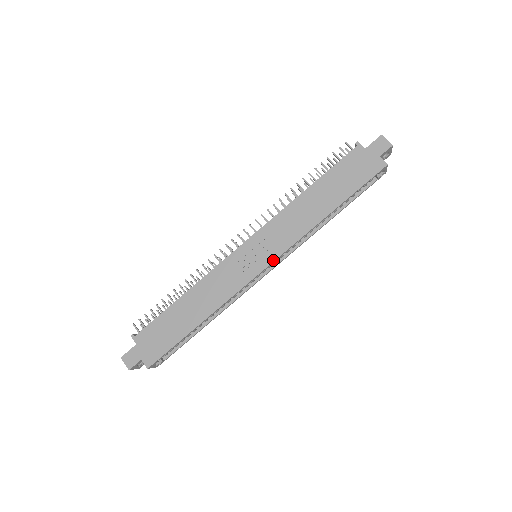
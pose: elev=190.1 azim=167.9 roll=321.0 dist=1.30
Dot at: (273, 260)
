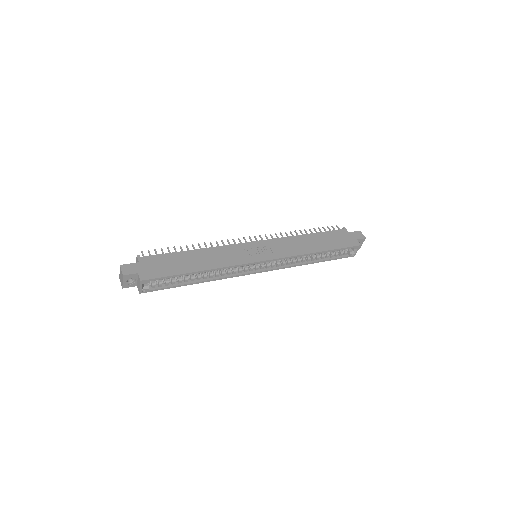
Dot at: (271, 259)
